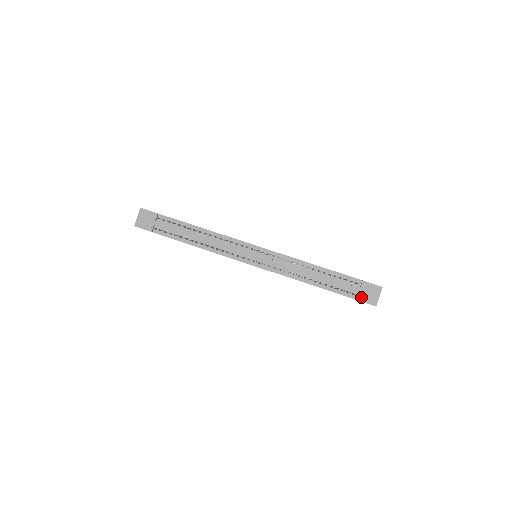
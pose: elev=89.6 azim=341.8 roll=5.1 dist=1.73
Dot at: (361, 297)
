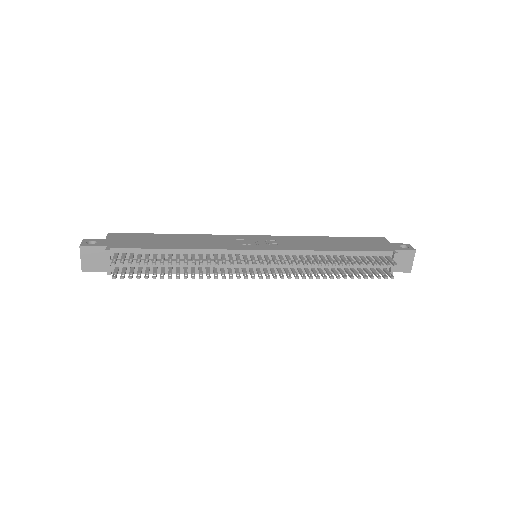
Dot at: occluded
